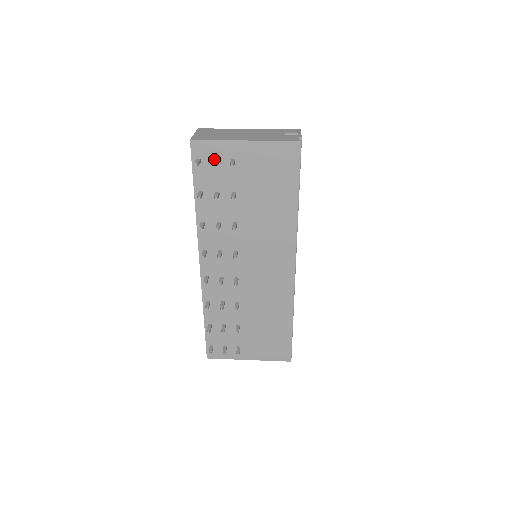
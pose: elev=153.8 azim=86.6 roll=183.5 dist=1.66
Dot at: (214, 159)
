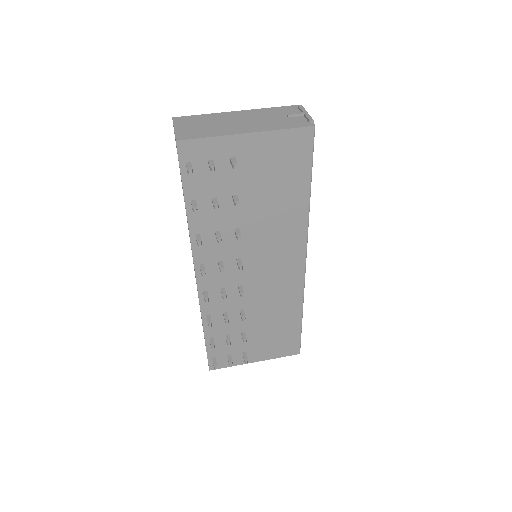
Dot at: (209, 161)
